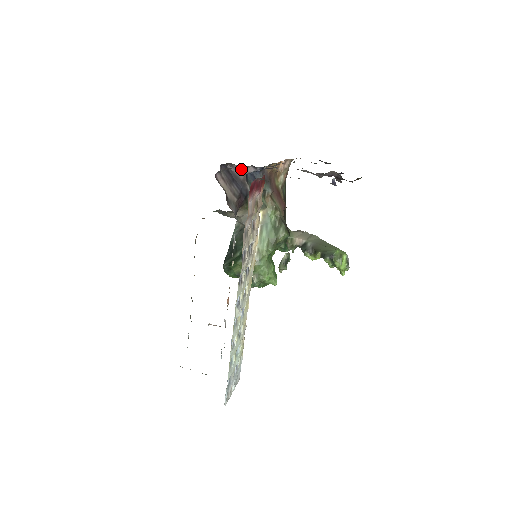
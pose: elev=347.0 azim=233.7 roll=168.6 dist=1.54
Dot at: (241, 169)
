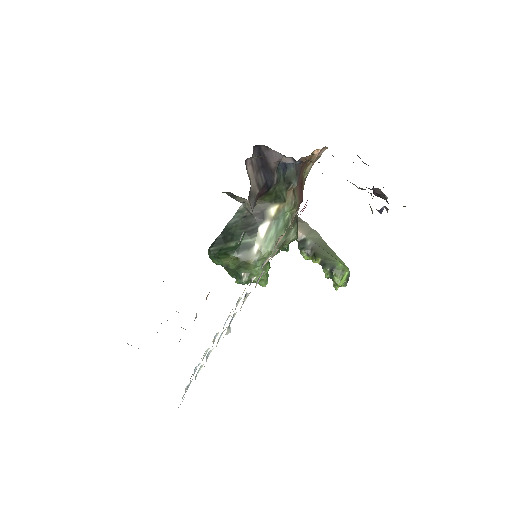
Dot at: (277, 156)
